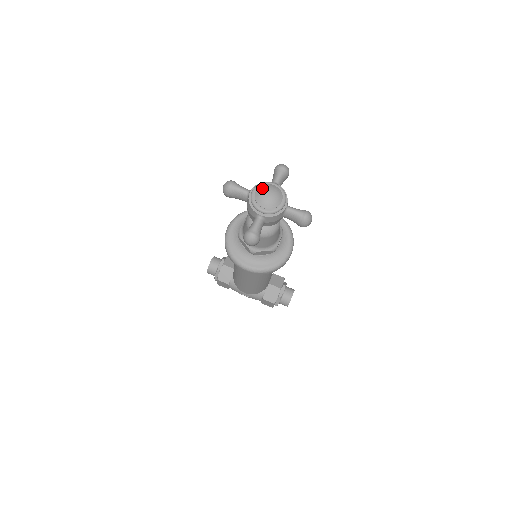
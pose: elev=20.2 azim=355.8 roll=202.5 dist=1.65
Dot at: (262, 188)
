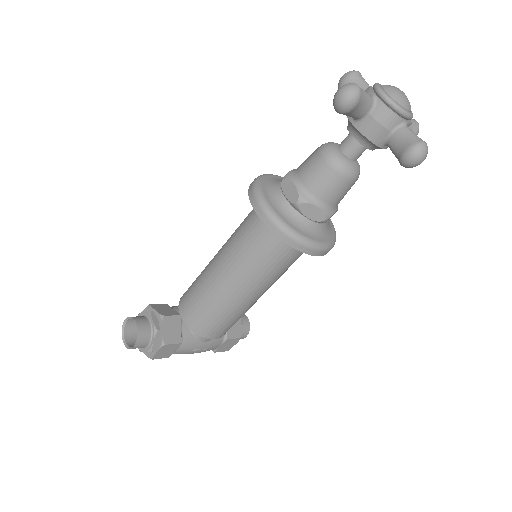
Dot at: (390, 86)
